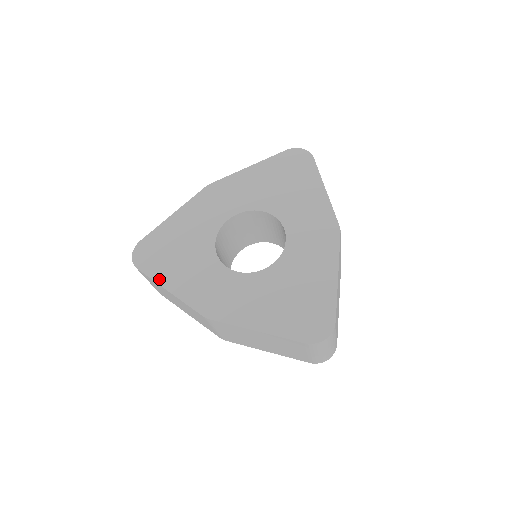
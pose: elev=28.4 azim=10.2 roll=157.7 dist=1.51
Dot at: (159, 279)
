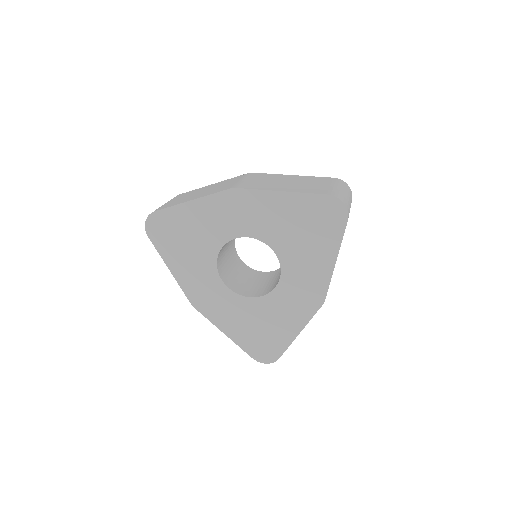
Dot at: (164, 257)
